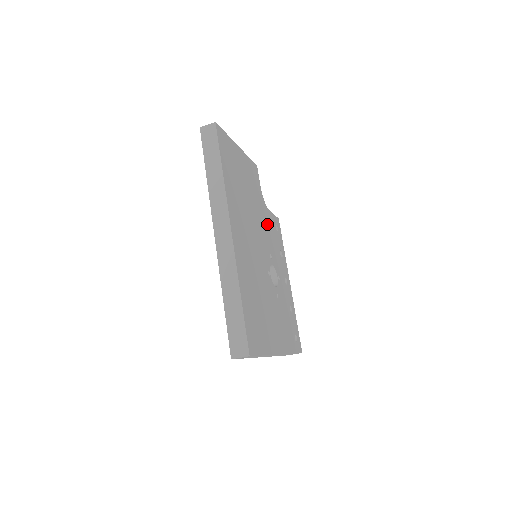
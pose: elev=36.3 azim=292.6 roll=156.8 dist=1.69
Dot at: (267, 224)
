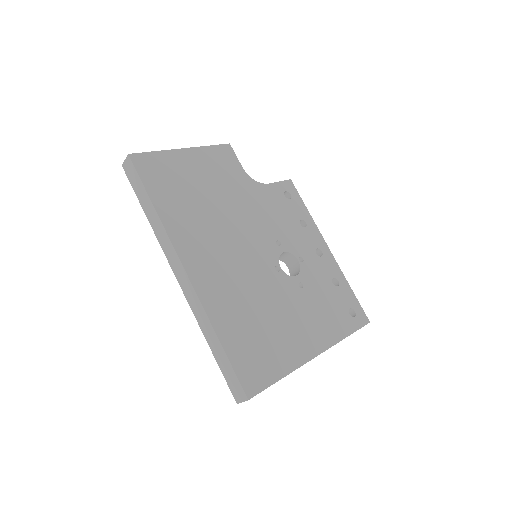
Dot at: (264, 206)
